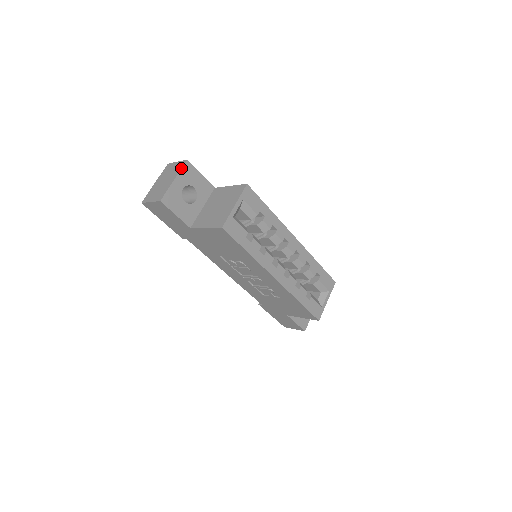
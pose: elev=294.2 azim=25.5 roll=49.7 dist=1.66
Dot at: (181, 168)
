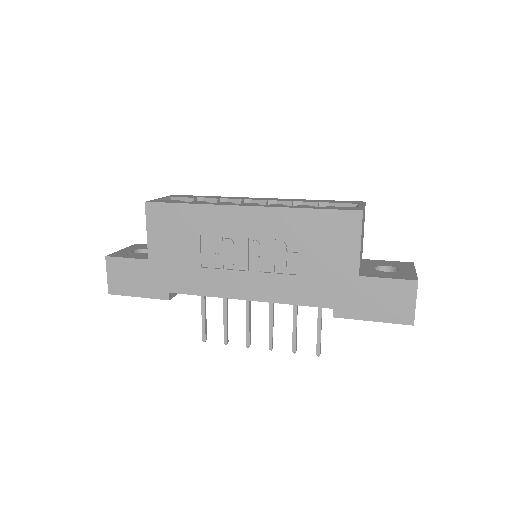
Dot at: occluded
